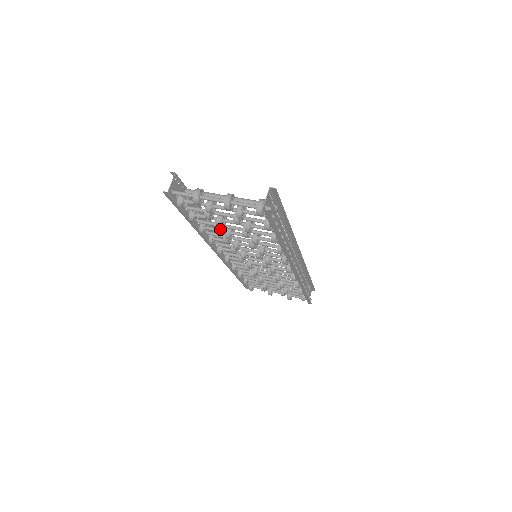
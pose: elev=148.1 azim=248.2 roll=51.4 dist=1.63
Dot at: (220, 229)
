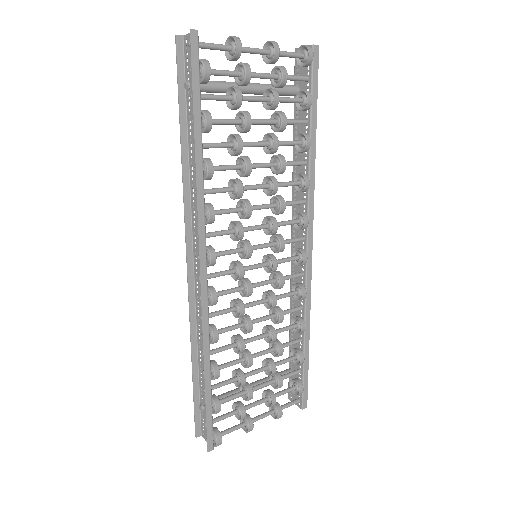
Dot at: (238, 149)
